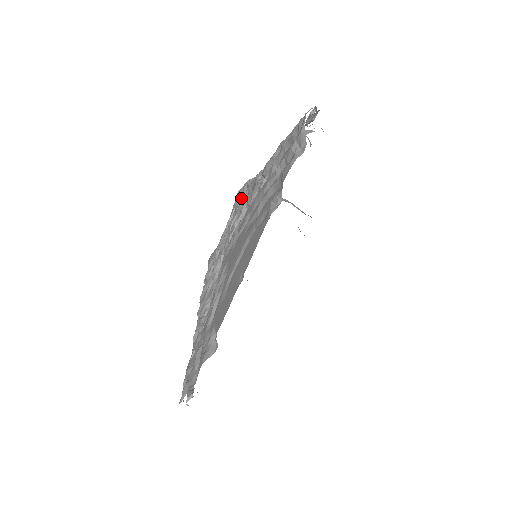
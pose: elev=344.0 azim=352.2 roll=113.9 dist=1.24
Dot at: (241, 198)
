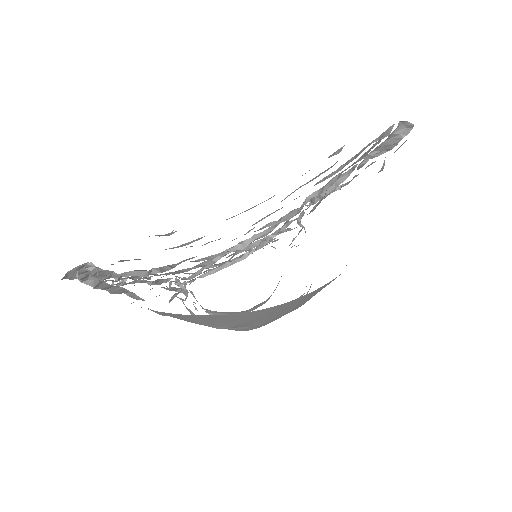
Dot at: occluded
